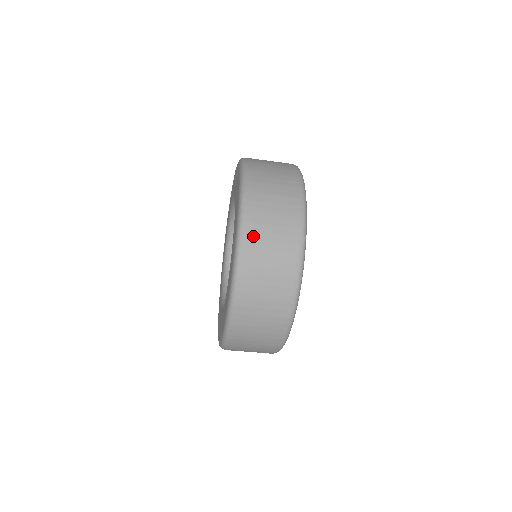
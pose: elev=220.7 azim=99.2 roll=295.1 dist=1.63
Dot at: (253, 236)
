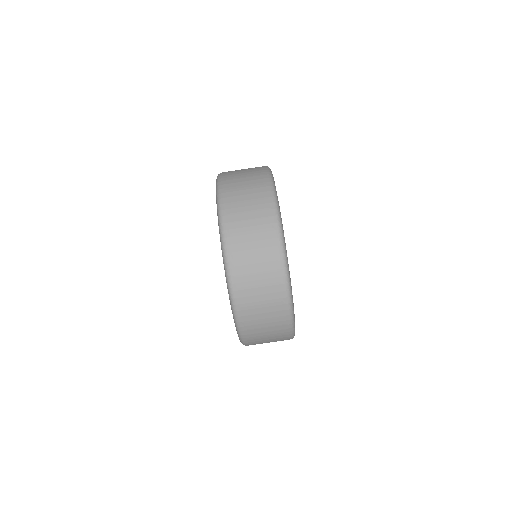
Dot at: (237, 256)
